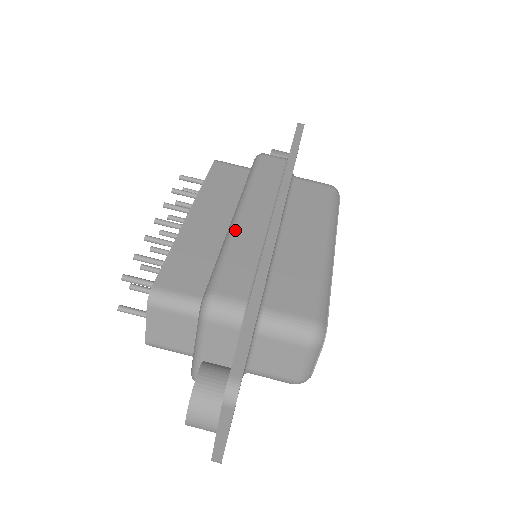
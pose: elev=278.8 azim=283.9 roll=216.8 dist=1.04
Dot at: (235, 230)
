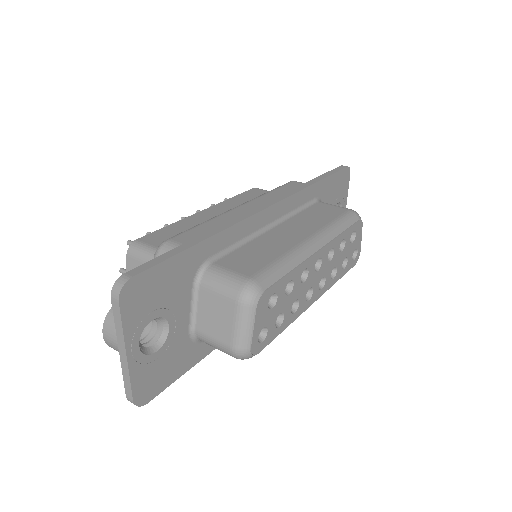
Dot at: (223, 213)
